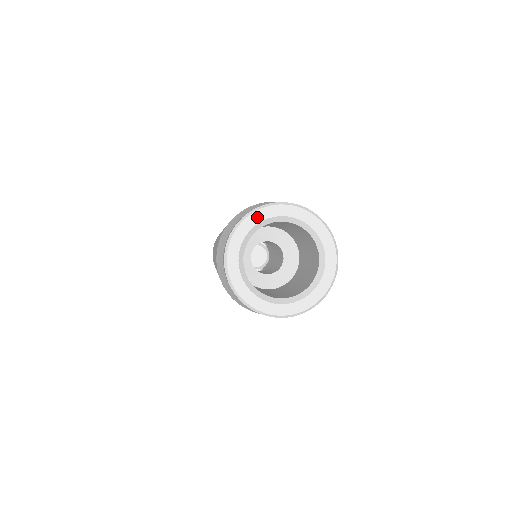
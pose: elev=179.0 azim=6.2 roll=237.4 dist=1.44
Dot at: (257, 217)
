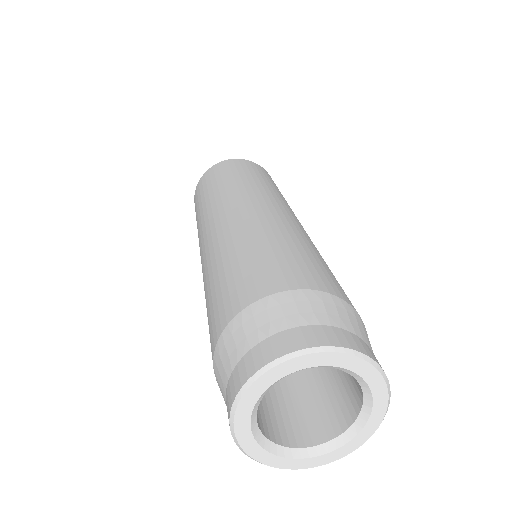
Dot at: (296, 364)
